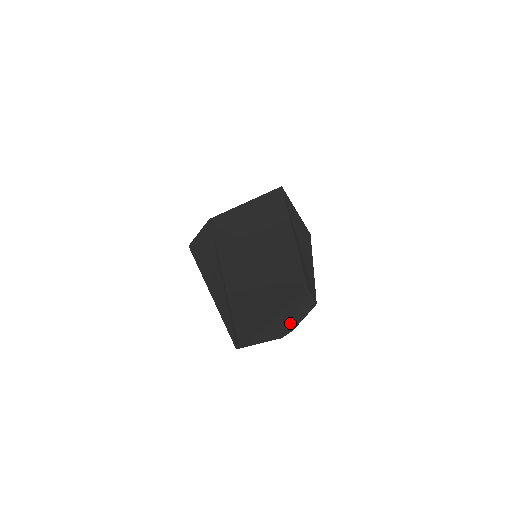
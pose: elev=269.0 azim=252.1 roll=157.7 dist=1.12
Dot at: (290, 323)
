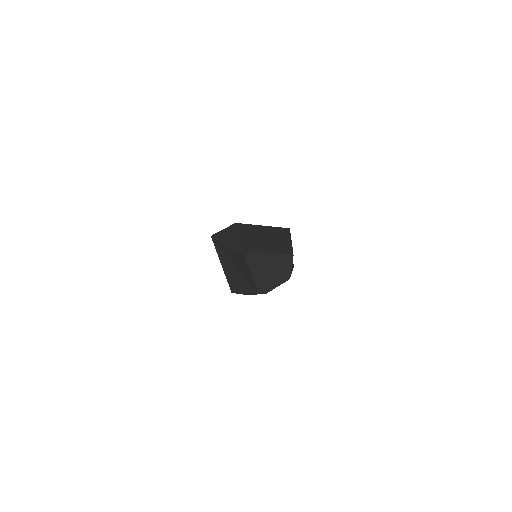
Dot at: (269, 281)
